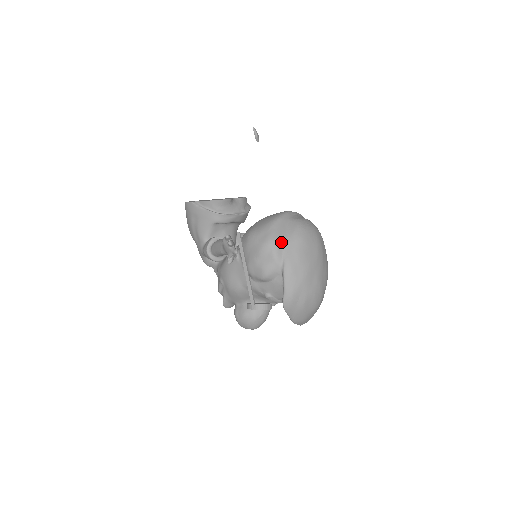
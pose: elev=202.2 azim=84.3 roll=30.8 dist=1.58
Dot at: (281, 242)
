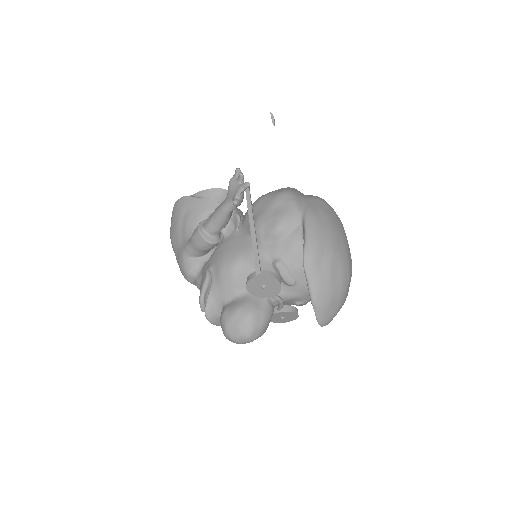
Dot at: (300, 196)
